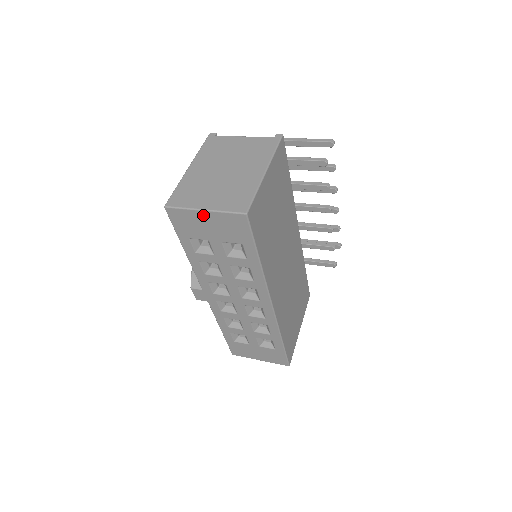
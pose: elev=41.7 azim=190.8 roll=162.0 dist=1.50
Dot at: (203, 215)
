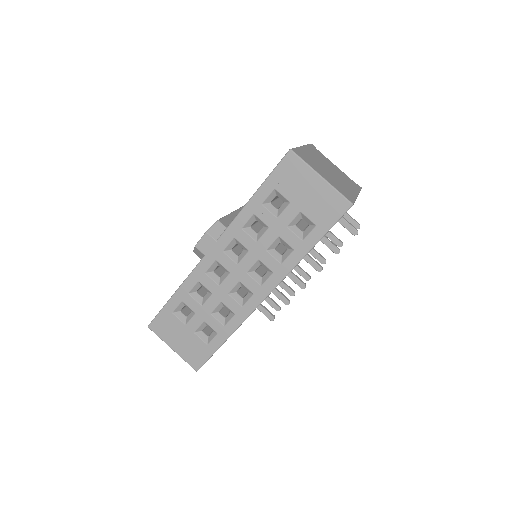
Dot at: (316, 180)
